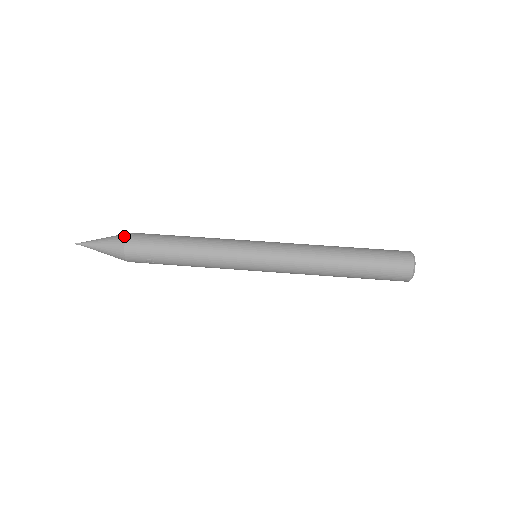
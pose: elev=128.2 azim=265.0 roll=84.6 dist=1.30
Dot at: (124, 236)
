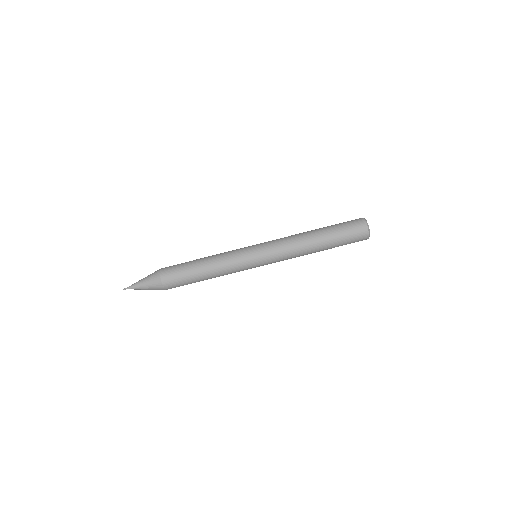
Dot at: (159, 283)
